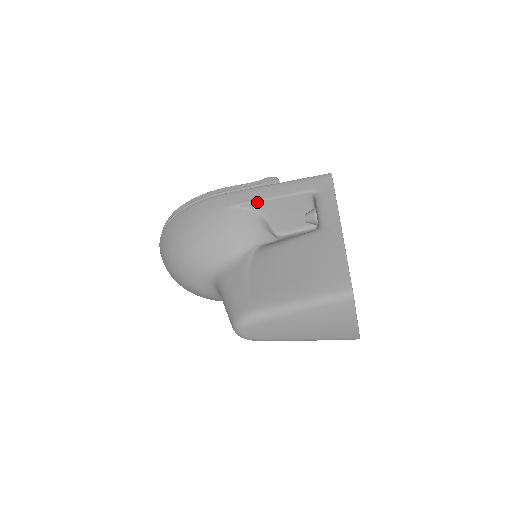
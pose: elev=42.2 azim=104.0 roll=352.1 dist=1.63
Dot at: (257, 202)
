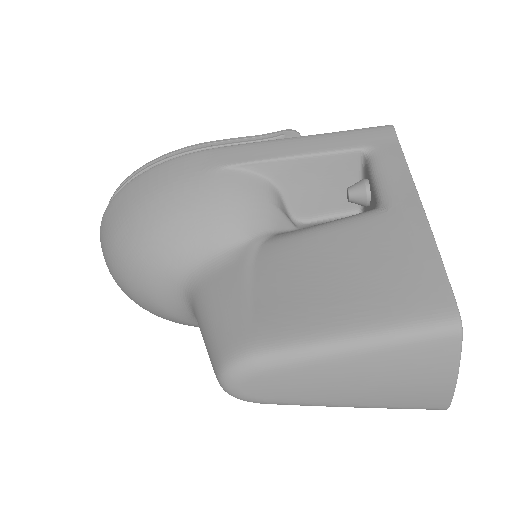
Dot at: (268, 162)
